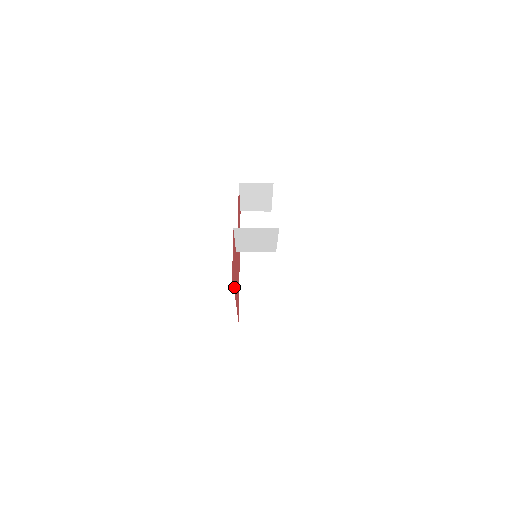
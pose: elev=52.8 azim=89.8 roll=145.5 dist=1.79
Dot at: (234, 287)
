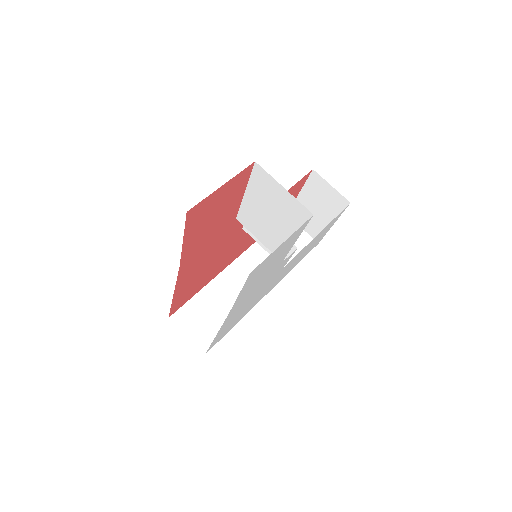
Dot at: (189, 245)
